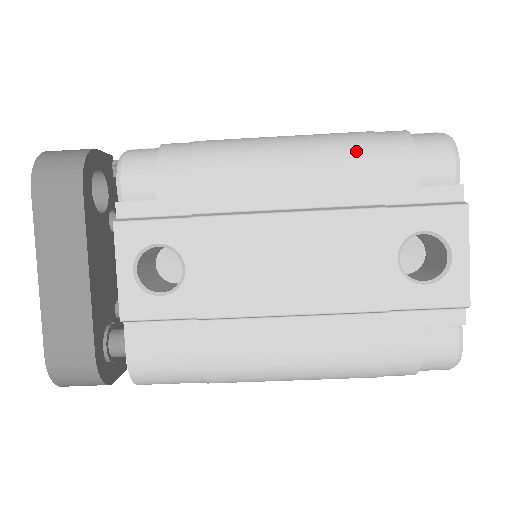
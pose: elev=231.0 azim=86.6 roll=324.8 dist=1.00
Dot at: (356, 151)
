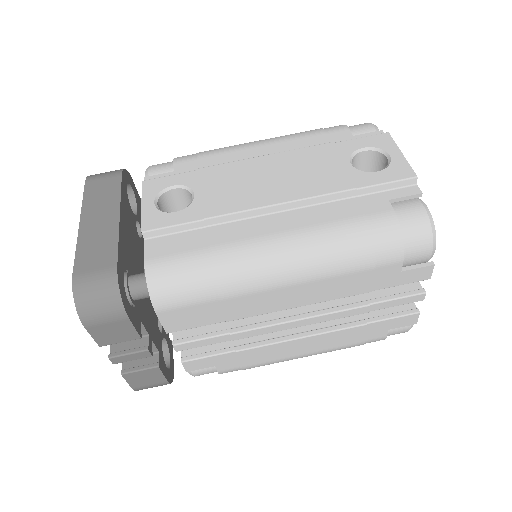
Dot at: (306, 131)
